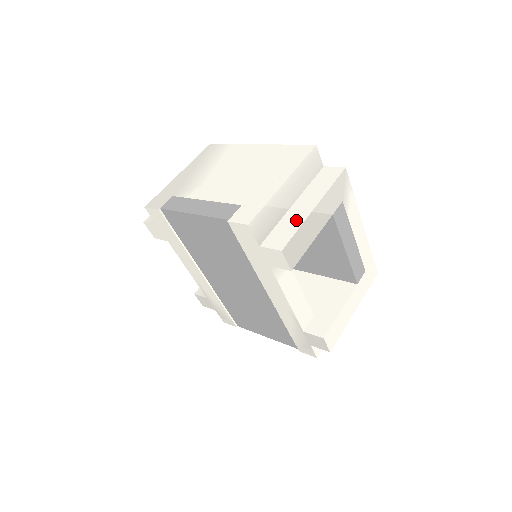
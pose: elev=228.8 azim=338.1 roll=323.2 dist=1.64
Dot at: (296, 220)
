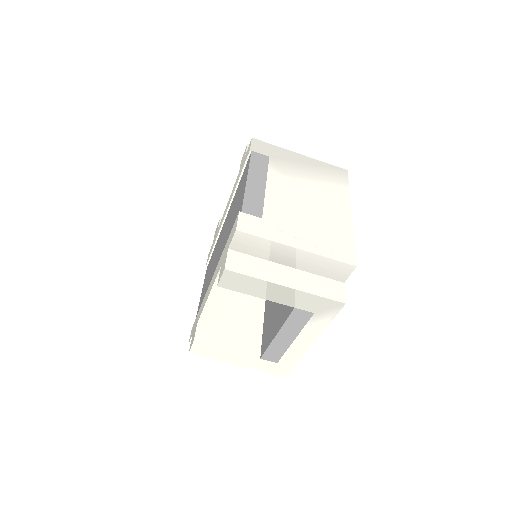
Dot at: (266, 273)
